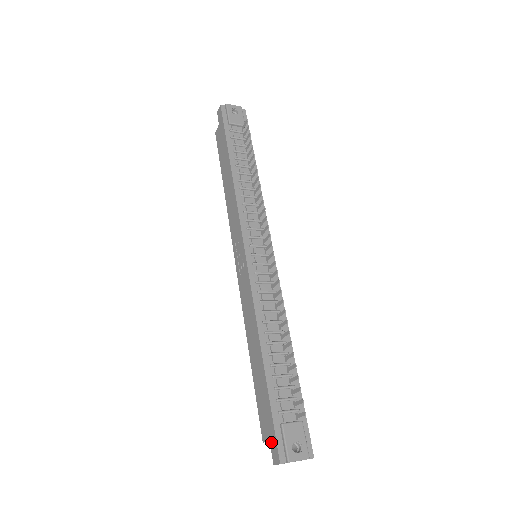
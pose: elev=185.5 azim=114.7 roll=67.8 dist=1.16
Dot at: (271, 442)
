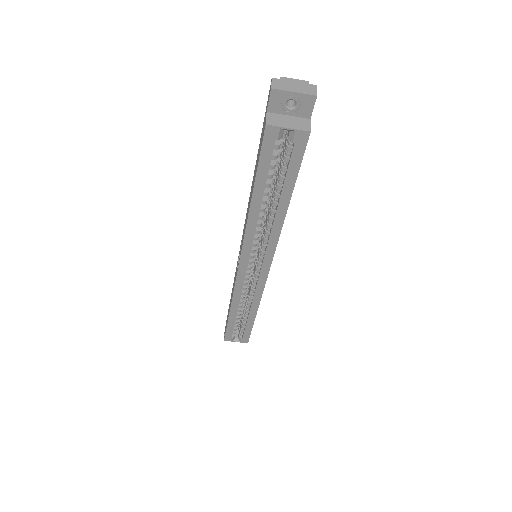
Dot at: (267, 108)
